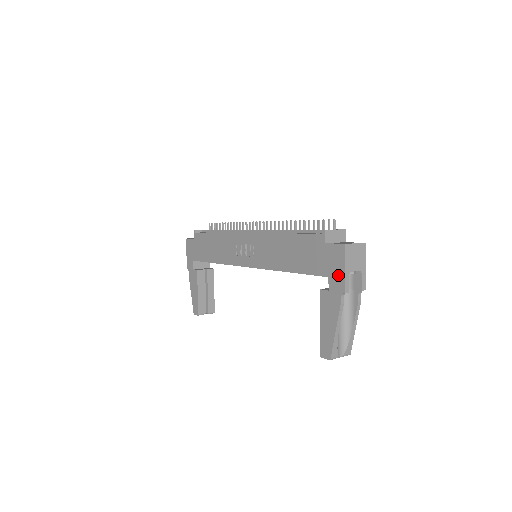
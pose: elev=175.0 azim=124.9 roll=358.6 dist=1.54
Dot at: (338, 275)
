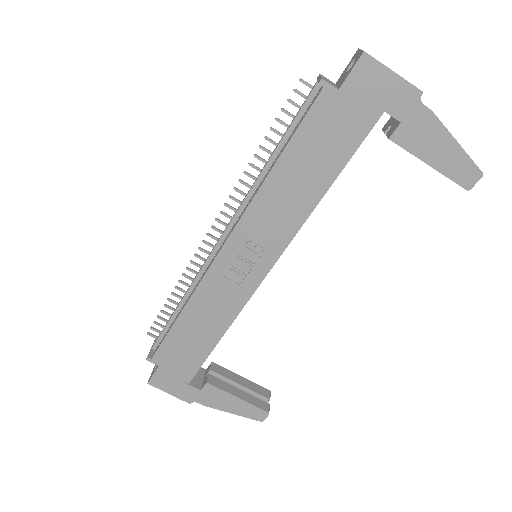
Dot at: (394, 91)
